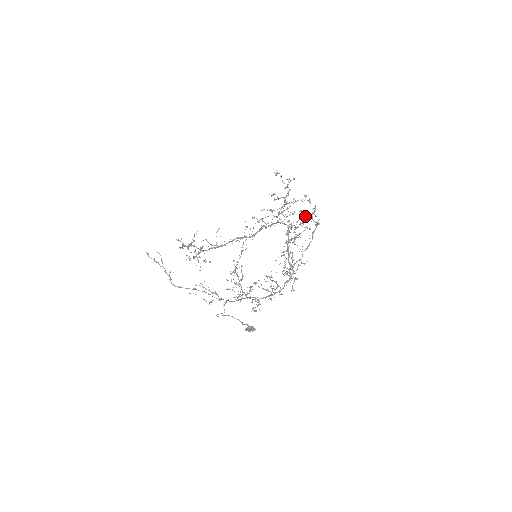
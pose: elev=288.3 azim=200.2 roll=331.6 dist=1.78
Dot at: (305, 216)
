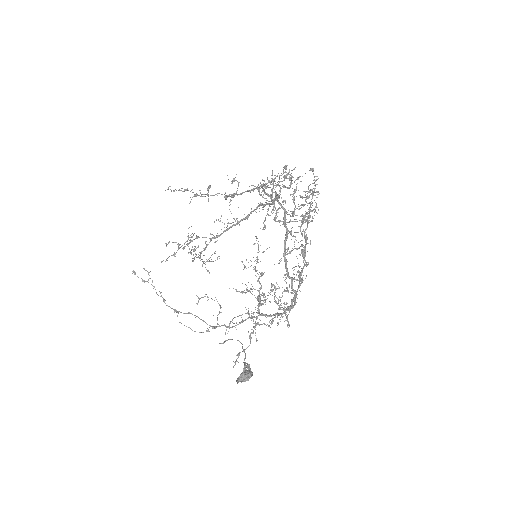
Dot at: occluded
